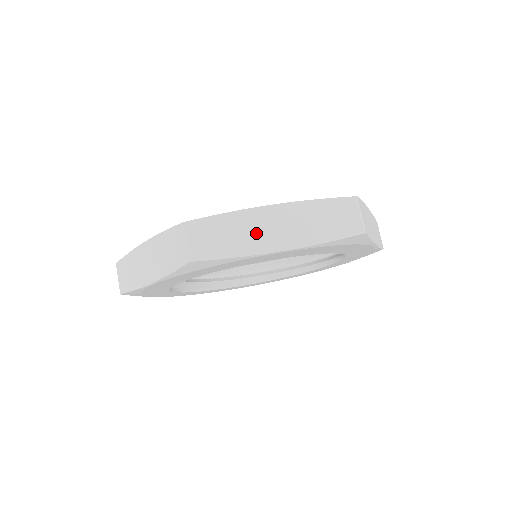
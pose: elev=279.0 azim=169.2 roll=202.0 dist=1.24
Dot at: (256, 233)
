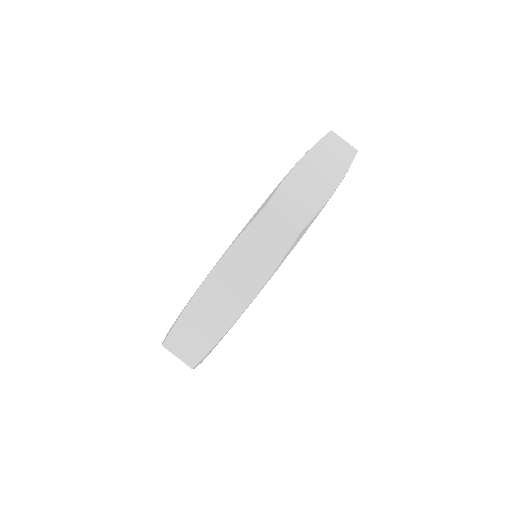
Dot at: (313, 184)
